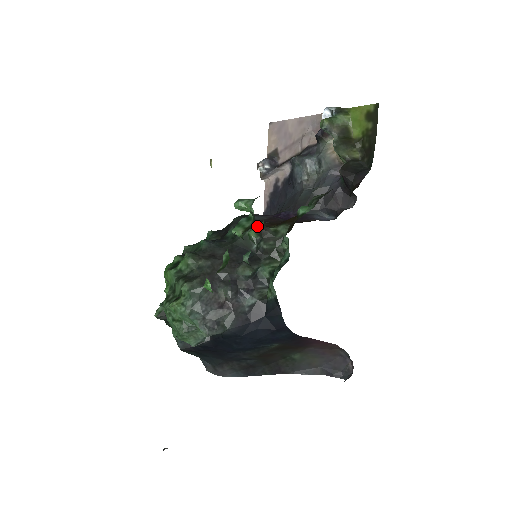
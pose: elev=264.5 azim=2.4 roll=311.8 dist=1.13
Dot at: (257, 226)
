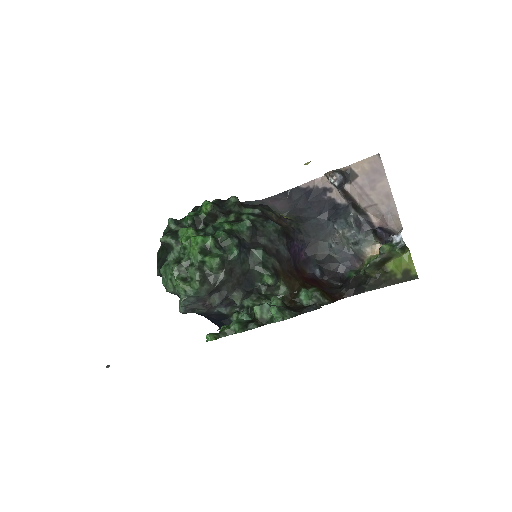
Dot at: (273, 282)
